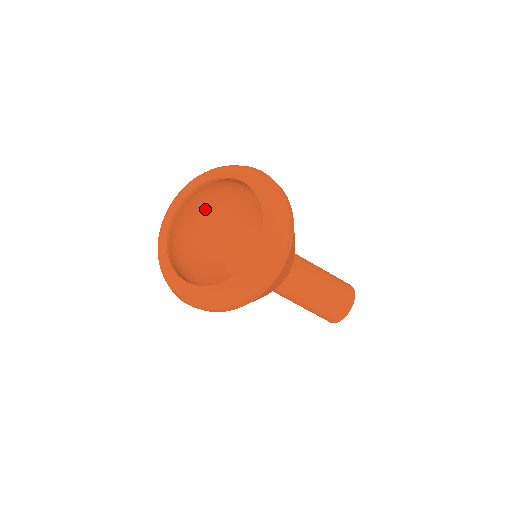
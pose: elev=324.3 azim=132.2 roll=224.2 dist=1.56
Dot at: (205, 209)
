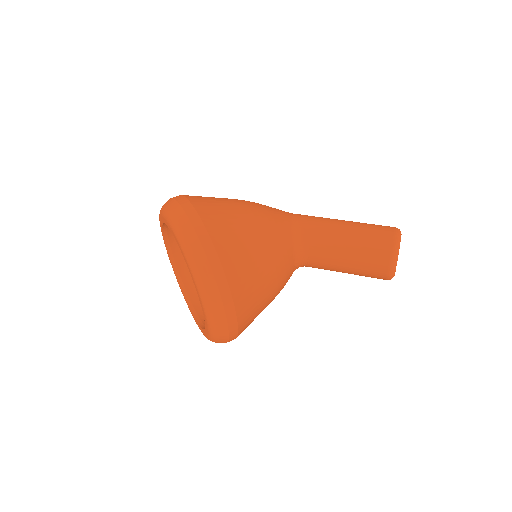
Dot at: occluded
